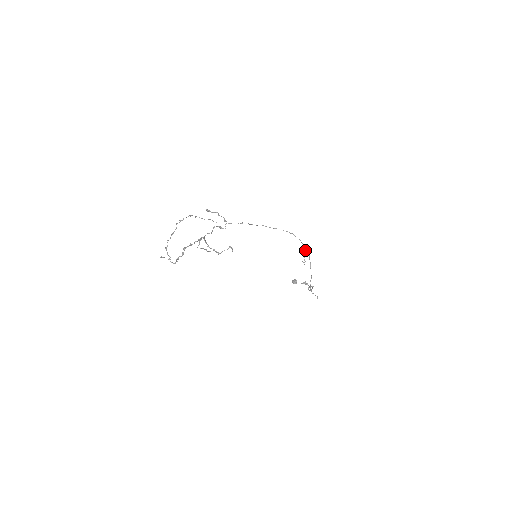
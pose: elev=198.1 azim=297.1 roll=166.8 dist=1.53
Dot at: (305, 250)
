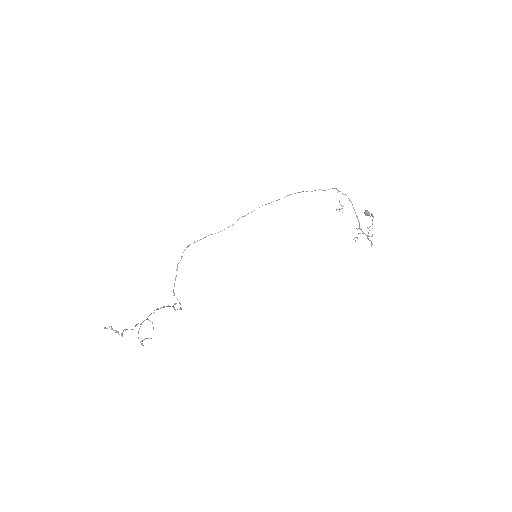
Dot at: occluded
